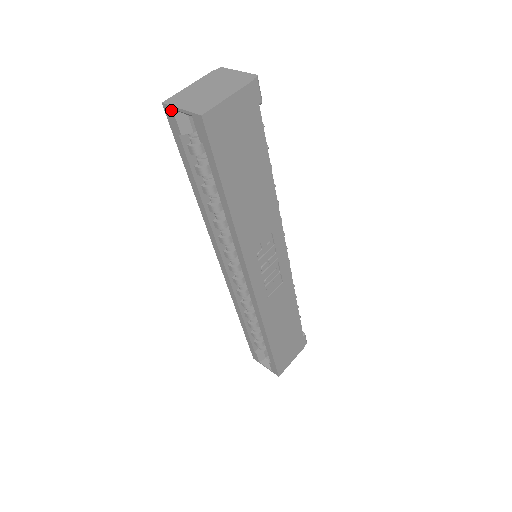
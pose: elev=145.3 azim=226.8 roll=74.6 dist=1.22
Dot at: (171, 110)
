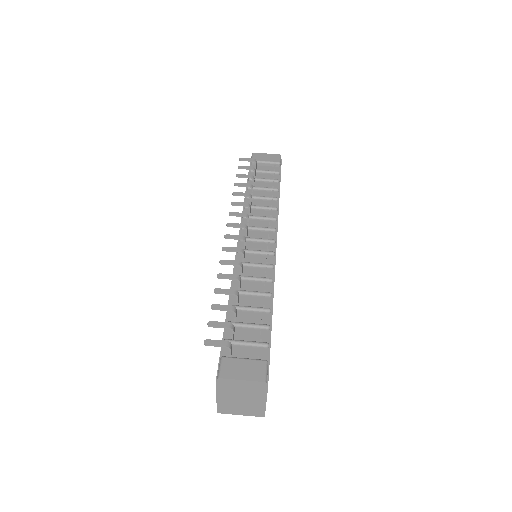
Dot at: (227, 410)
